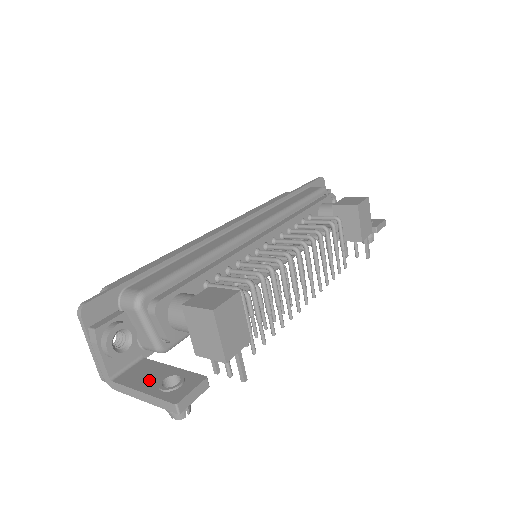
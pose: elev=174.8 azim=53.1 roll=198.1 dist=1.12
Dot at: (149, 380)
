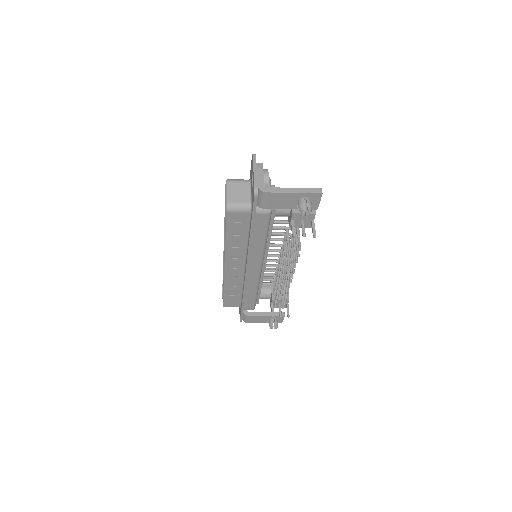
Dot at: occluded
